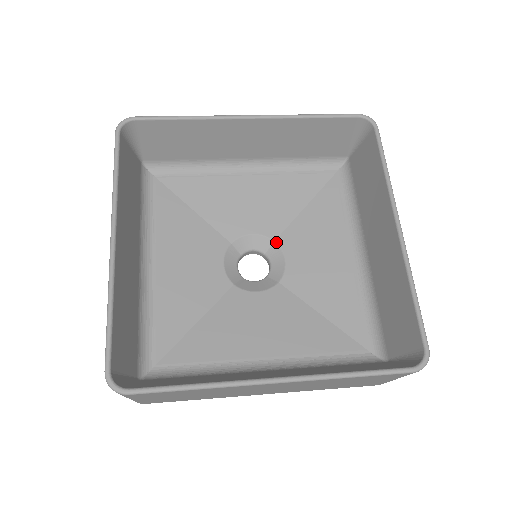
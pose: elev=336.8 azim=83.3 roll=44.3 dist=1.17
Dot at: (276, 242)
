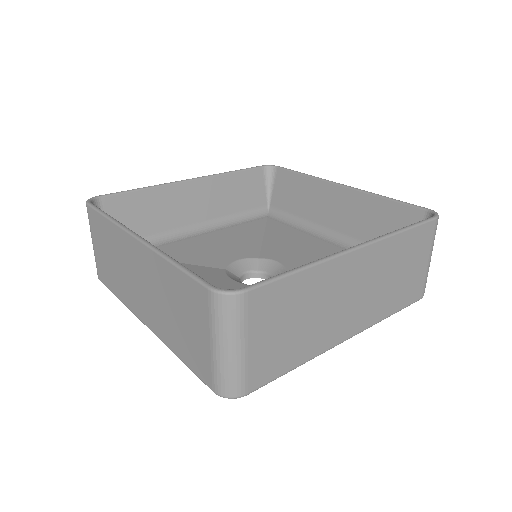
Dot at: occluded
